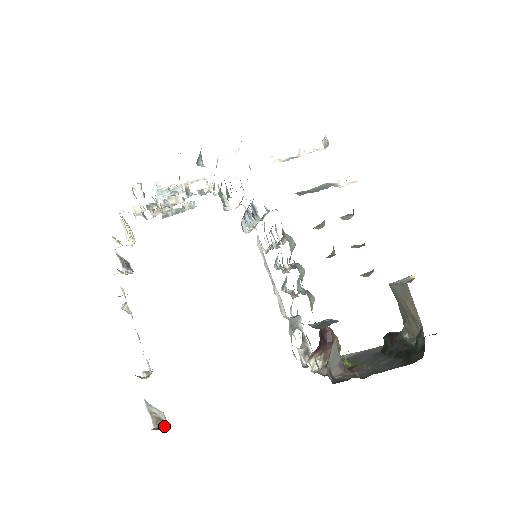
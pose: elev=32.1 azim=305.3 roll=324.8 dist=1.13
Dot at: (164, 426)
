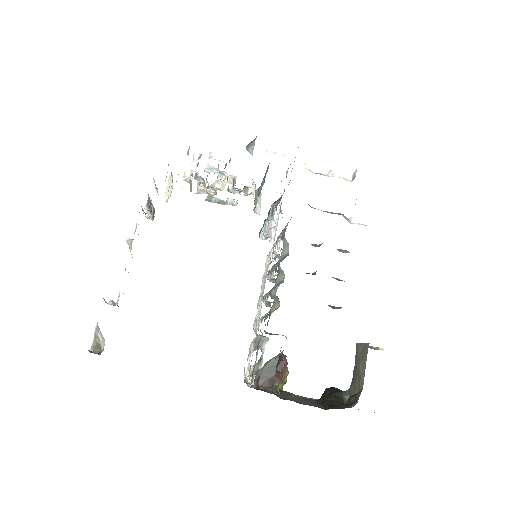
Dot at: (99, 353)
